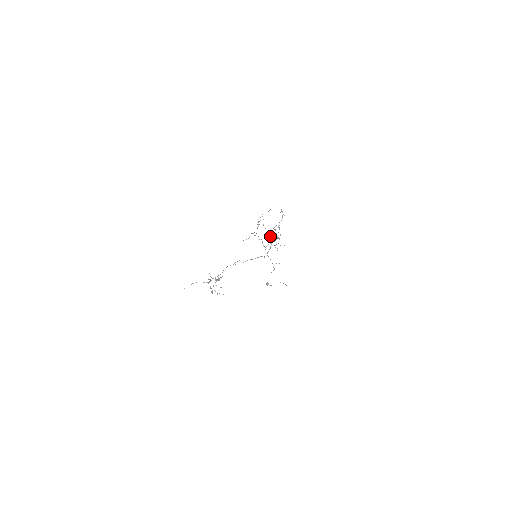
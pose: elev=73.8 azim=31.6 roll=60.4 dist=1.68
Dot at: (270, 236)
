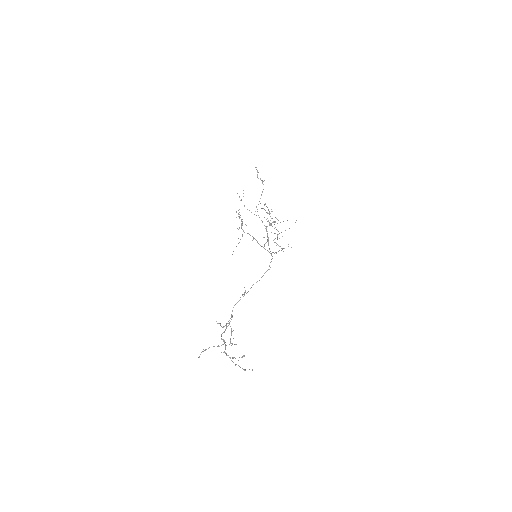
Dot at: occluded
